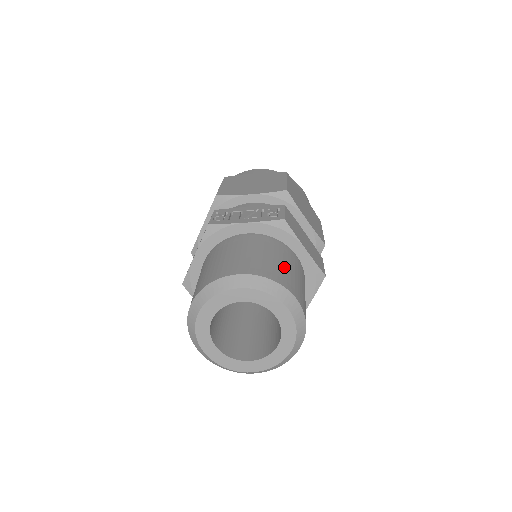
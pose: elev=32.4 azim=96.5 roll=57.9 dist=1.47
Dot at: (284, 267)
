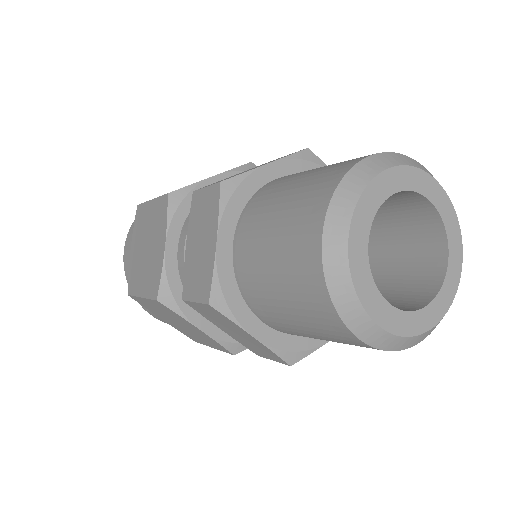
Dot at: occluded
